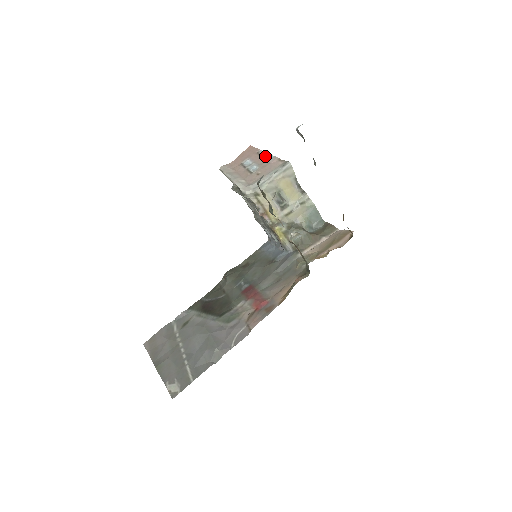
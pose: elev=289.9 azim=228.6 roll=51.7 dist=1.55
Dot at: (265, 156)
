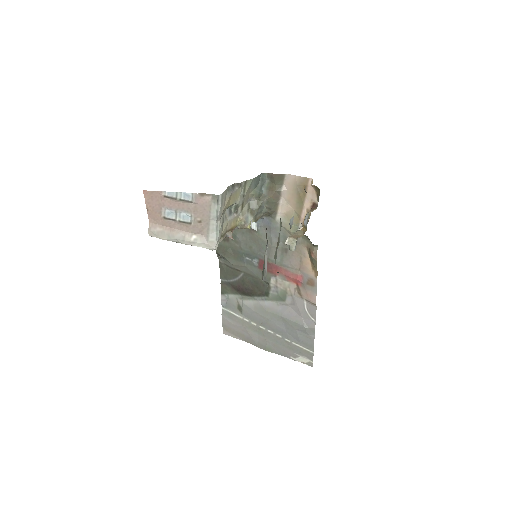
Dot at: (181, 199)
